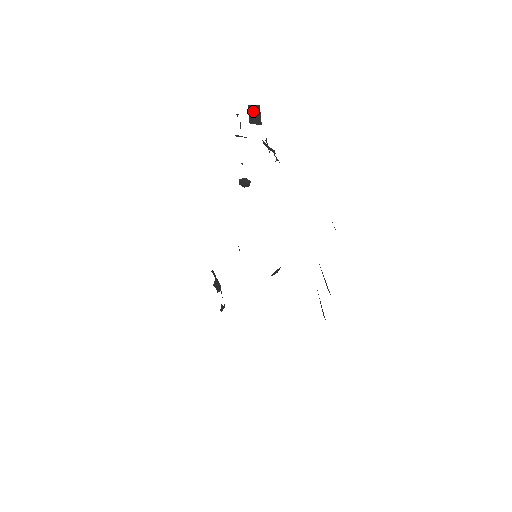
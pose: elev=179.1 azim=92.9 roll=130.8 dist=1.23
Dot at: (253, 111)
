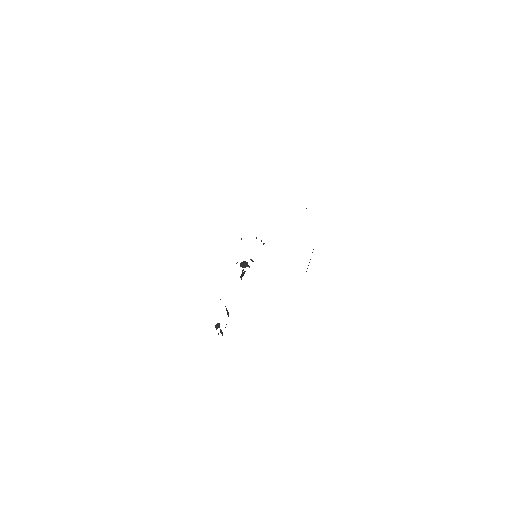
Dot at: occluded
